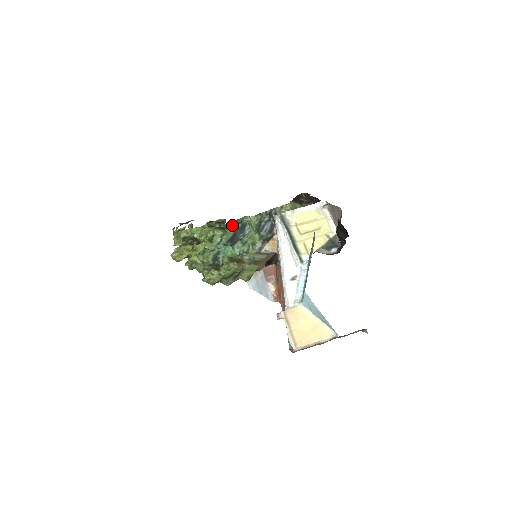
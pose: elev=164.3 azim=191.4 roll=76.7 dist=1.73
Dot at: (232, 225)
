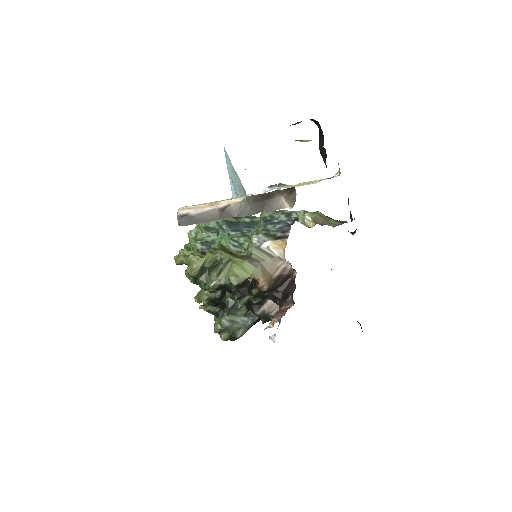
Dot at: (240, 217)
